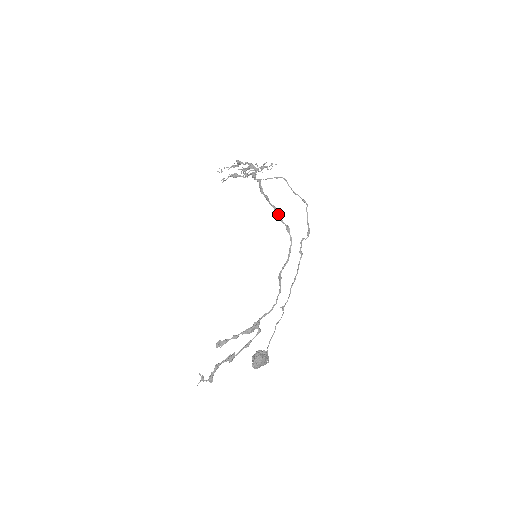
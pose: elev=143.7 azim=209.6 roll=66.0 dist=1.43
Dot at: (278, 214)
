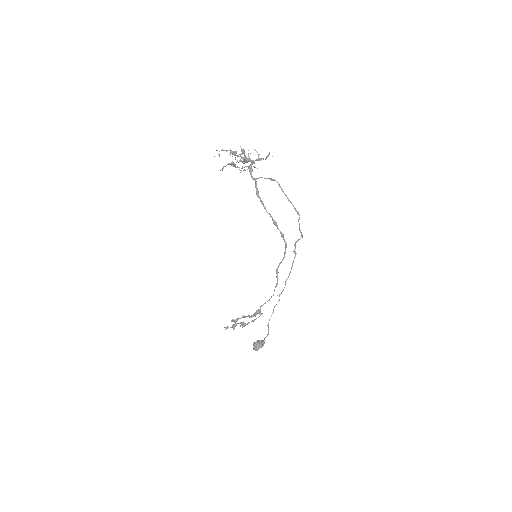
Dot at: (273, 221)
